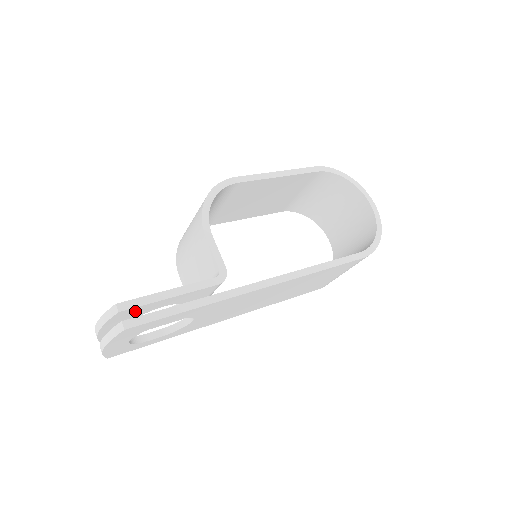
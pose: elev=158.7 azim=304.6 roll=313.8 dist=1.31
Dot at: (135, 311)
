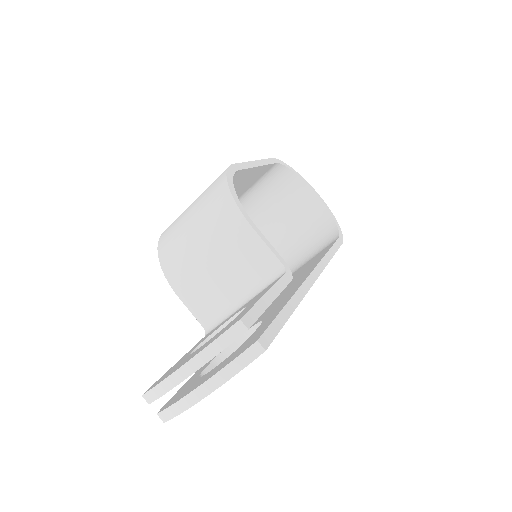
Dot at: occluded
